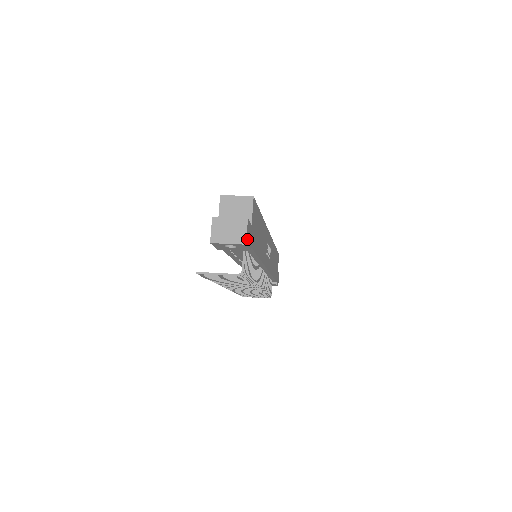
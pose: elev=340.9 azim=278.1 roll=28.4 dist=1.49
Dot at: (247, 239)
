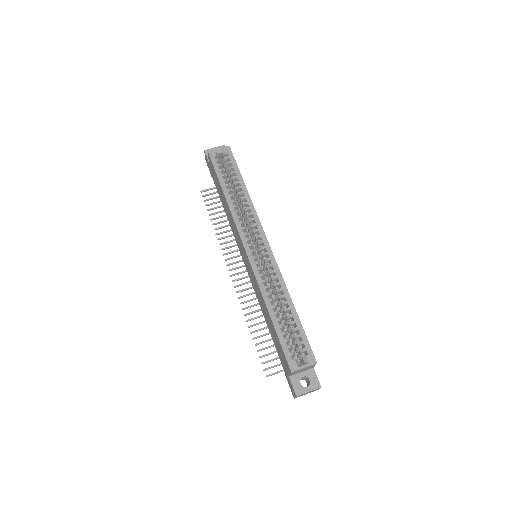
Dot at: occluded
